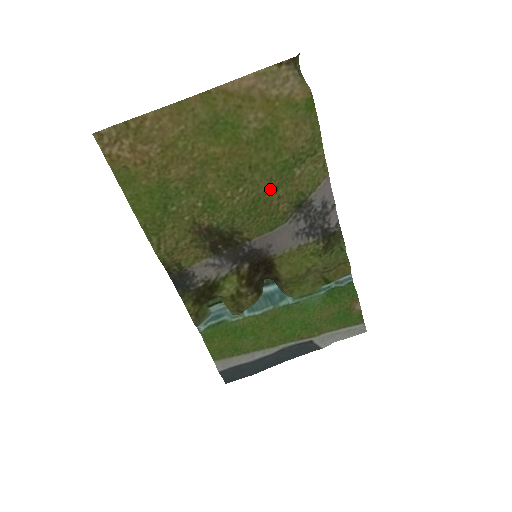
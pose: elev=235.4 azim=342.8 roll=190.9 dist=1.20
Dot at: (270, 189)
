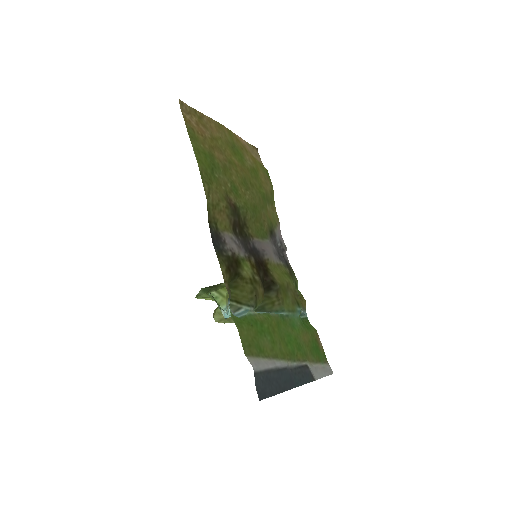
Dot at: (260, 205)
